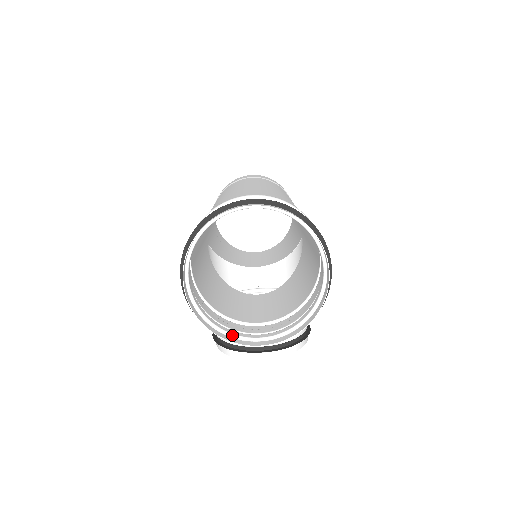
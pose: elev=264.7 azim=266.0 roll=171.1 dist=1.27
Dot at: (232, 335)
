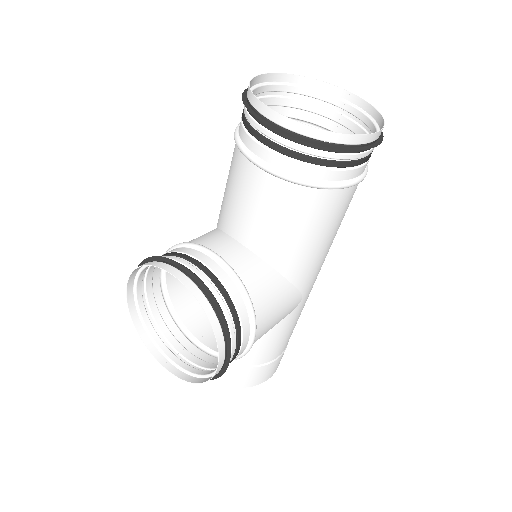
Dot at: (256, 108)
